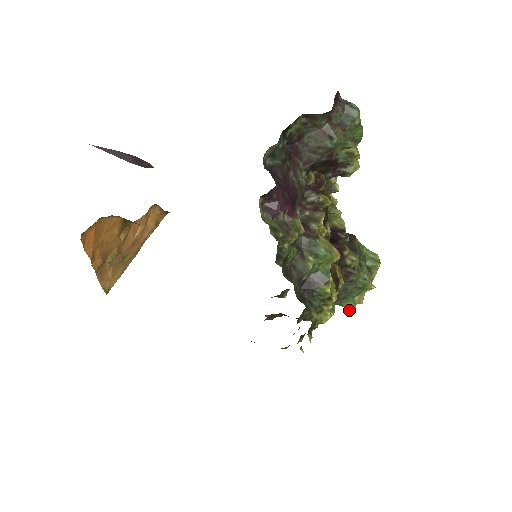
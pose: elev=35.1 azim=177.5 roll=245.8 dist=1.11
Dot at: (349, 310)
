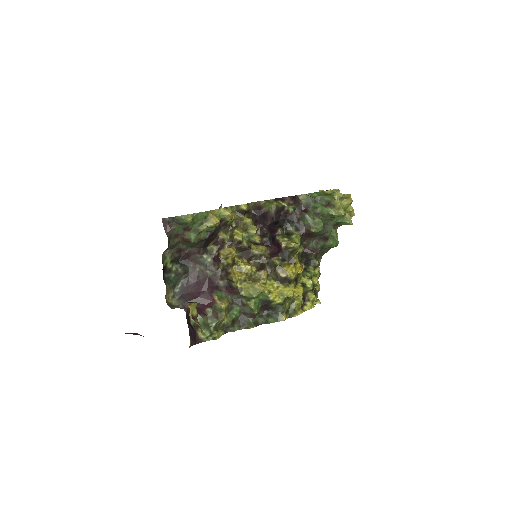
Dot at: (350, 224)
